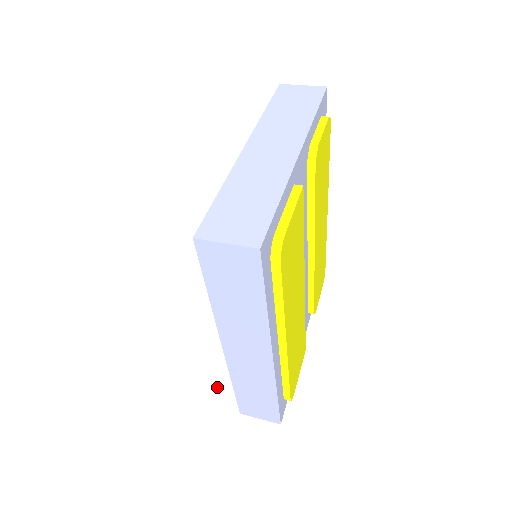
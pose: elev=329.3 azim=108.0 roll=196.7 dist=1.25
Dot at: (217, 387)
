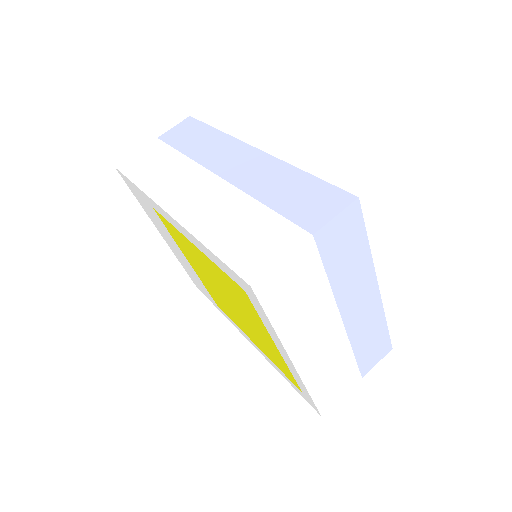
Dot at: occluded
